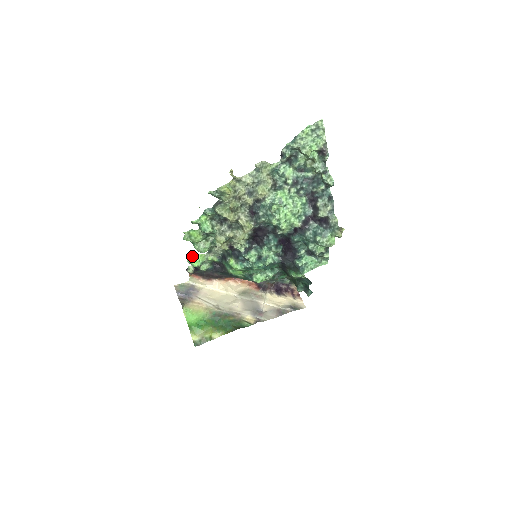
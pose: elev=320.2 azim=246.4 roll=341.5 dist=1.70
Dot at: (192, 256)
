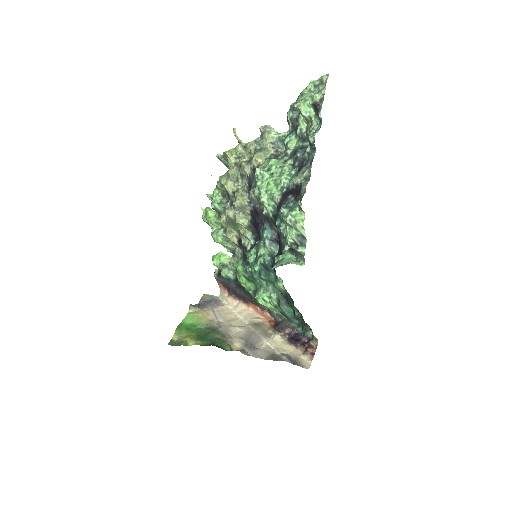
Dot at: (217, 253)
